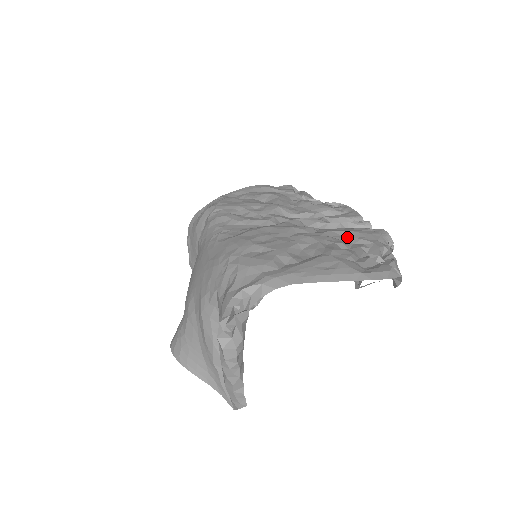
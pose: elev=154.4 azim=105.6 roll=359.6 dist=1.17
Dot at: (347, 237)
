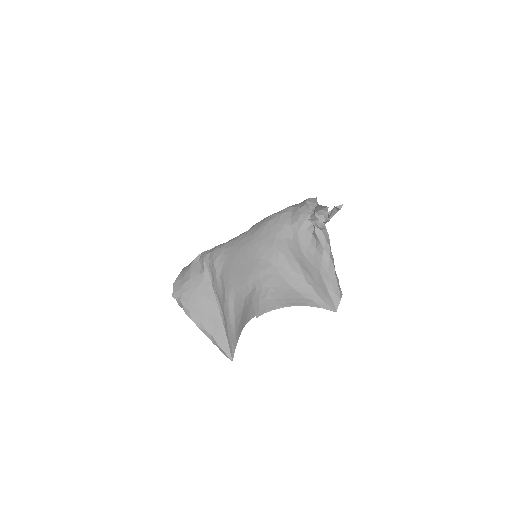
Dot at: occluded
